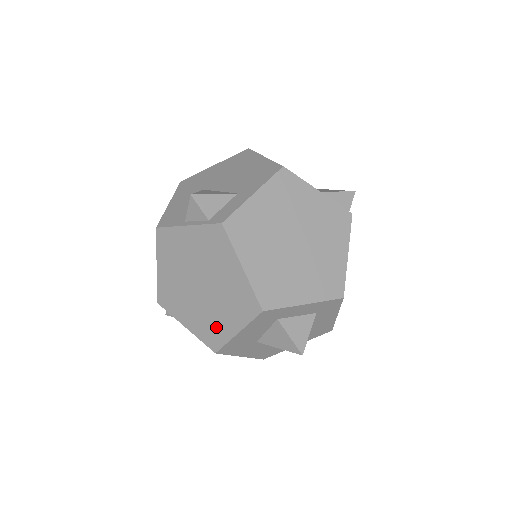
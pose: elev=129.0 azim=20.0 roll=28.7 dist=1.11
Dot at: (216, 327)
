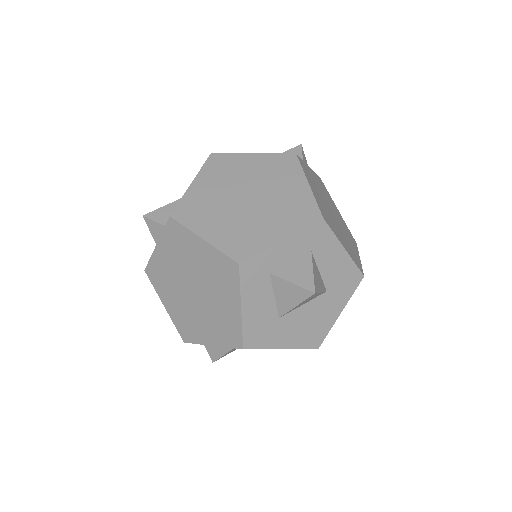
Dot at: (226, 320)
